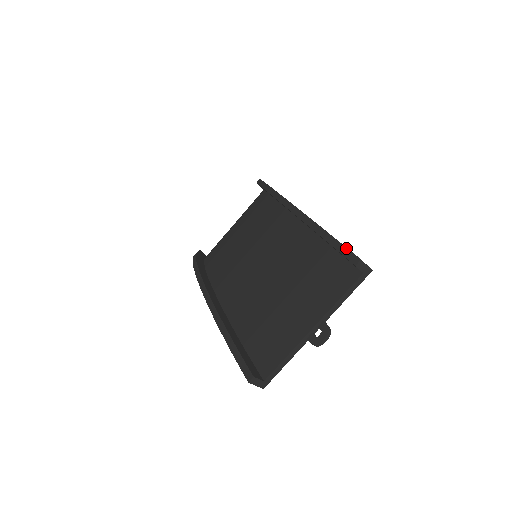
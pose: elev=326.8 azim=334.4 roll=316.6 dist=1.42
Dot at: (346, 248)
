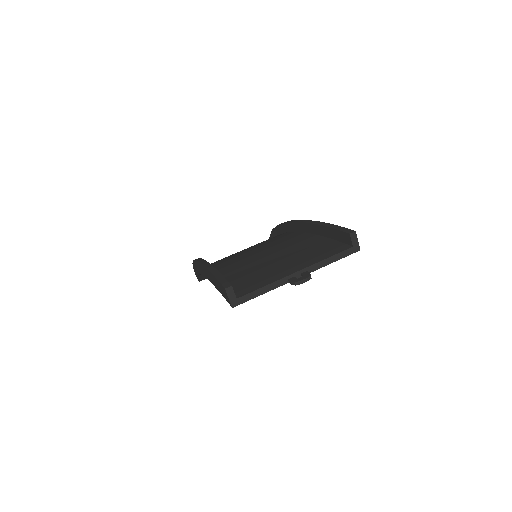
Dot at: (345, 228)
